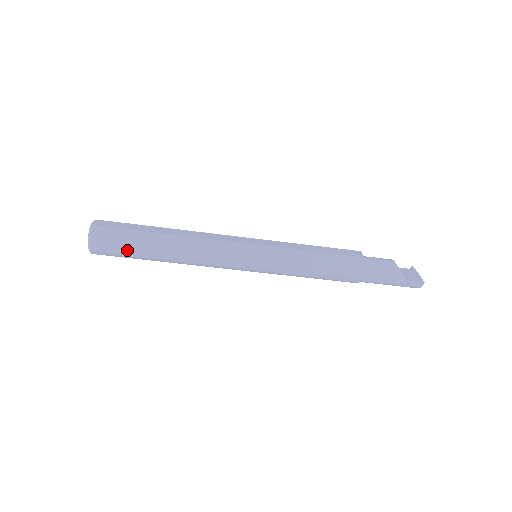
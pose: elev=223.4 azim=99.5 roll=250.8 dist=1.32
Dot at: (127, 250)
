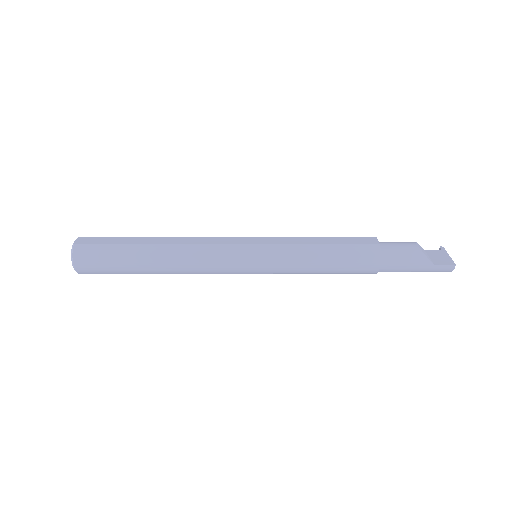
Dot at: (113, 266)
